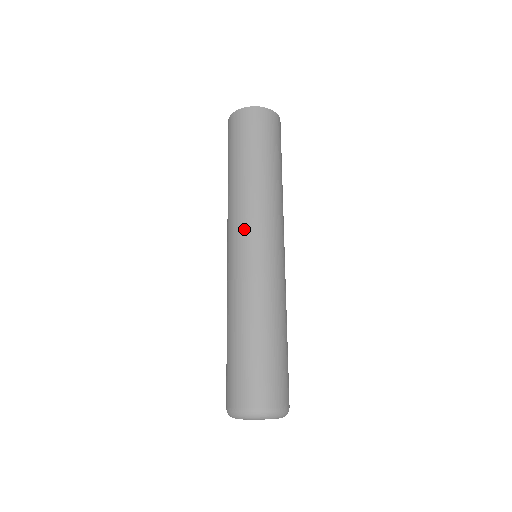
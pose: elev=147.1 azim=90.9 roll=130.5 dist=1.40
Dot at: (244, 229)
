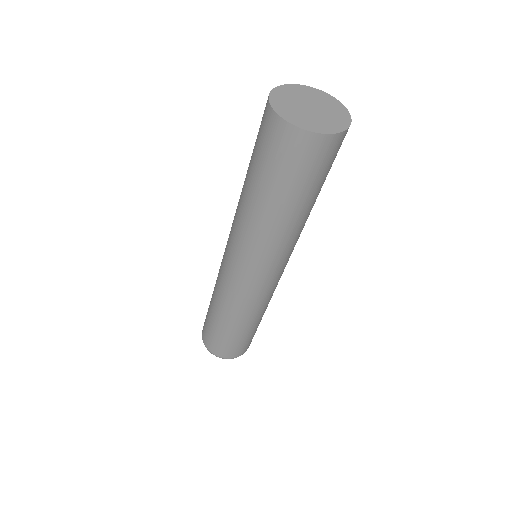
Dot at: (230, 245)
